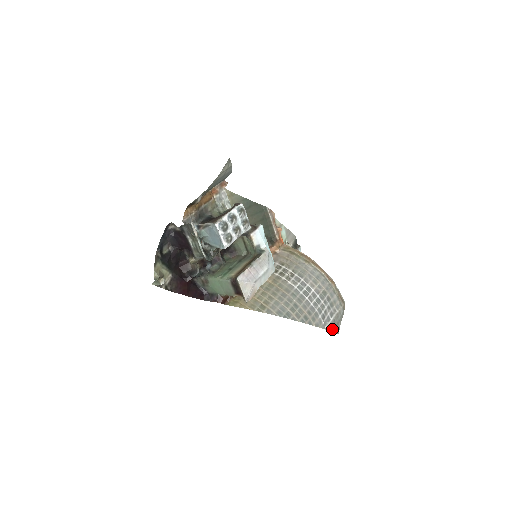
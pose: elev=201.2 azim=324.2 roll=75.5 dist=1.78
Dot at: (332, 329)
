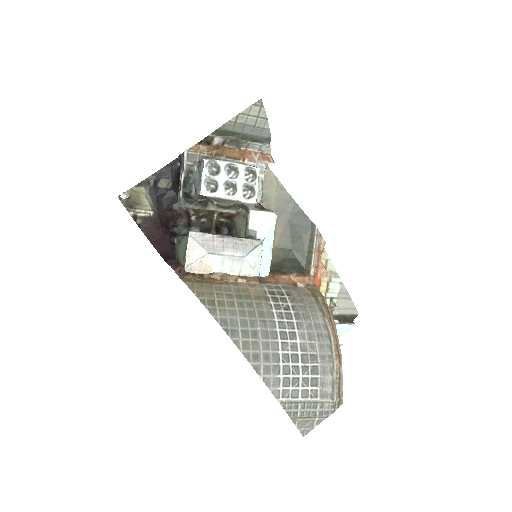
Dot at: (292, 413)
